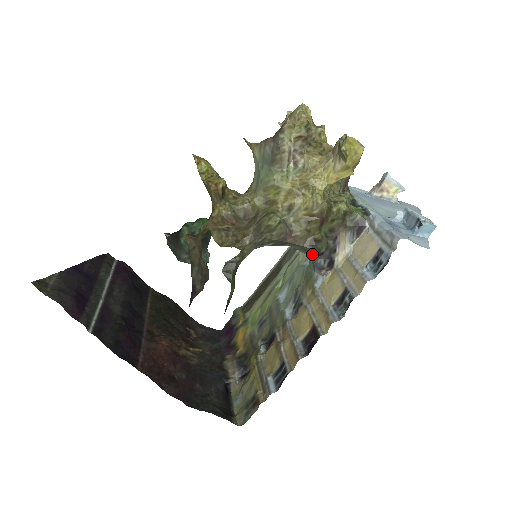
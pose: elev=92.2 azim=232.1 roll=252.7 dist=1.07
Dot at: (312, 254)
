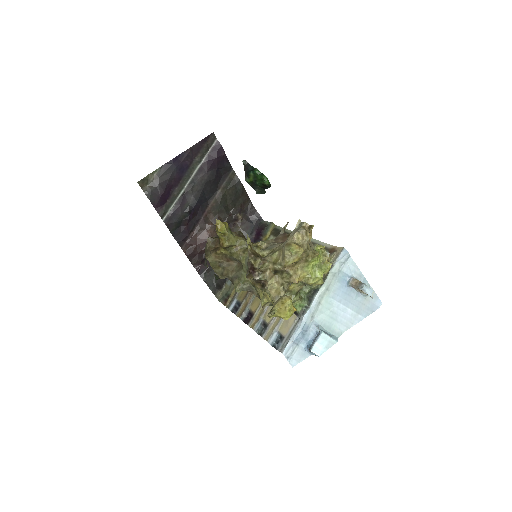
Dot at: occluded
